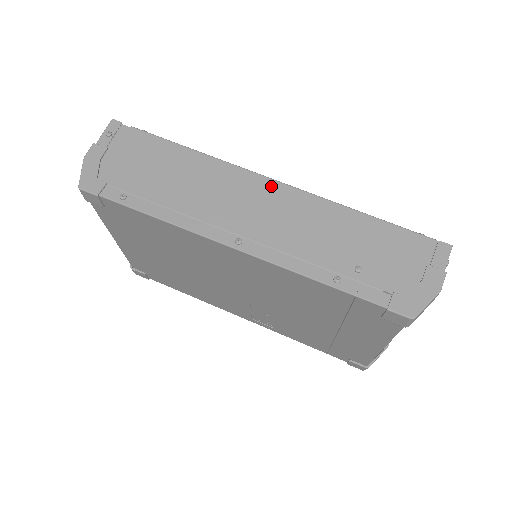
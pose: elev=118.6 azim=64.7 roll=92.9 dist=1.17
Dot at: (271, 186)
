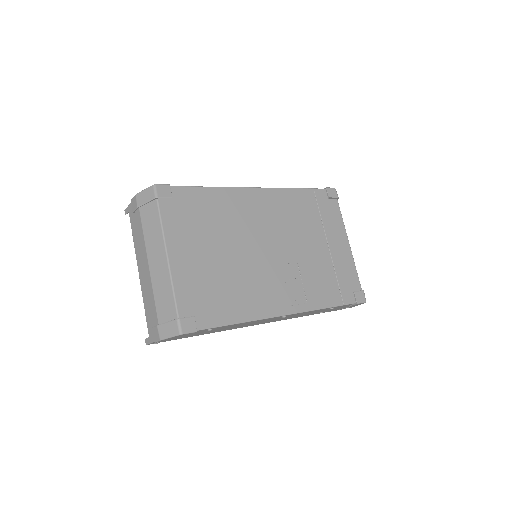
Dot at: occluded
